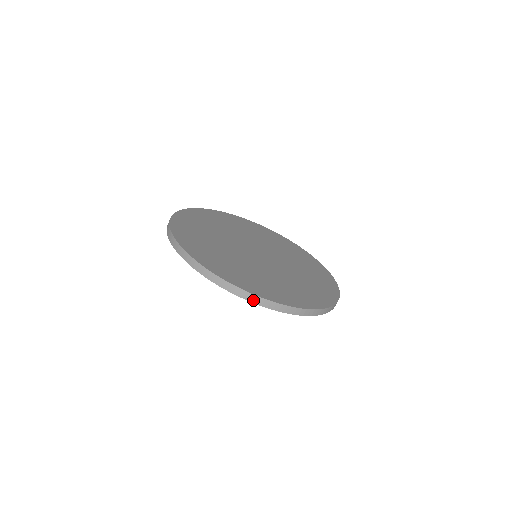
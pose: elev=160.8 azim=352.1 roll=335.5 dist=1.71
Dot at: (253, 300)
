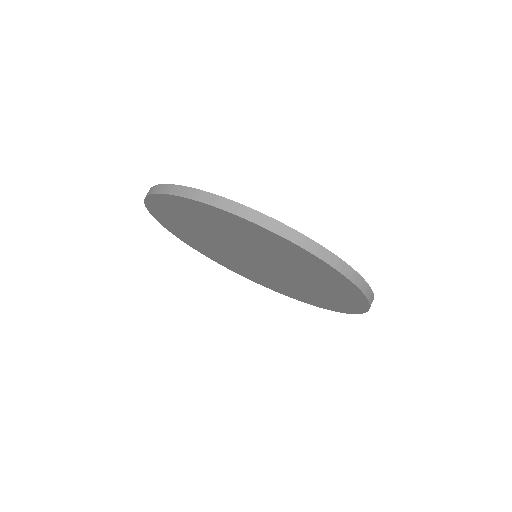
Dot at: (352, 278)
